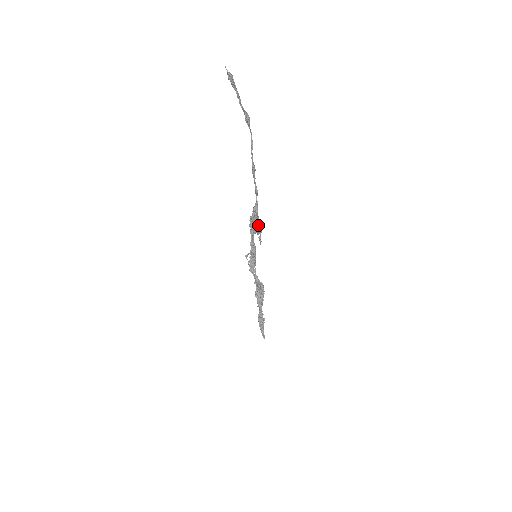
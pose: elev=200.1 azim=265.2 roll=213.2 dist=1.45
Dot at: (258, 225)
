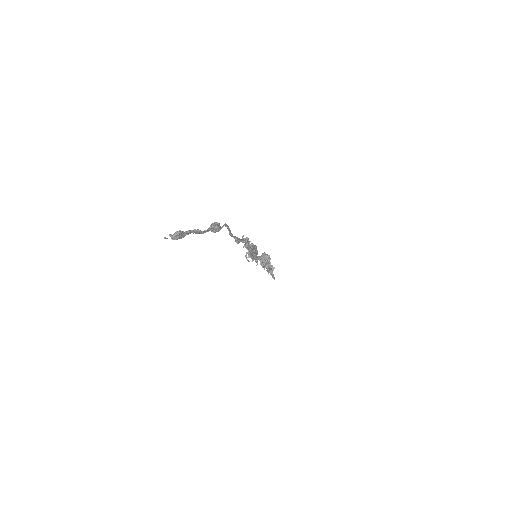
Dot at: (251, 258)
